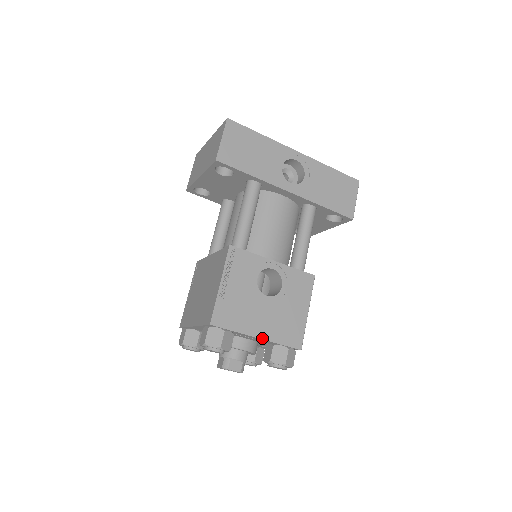
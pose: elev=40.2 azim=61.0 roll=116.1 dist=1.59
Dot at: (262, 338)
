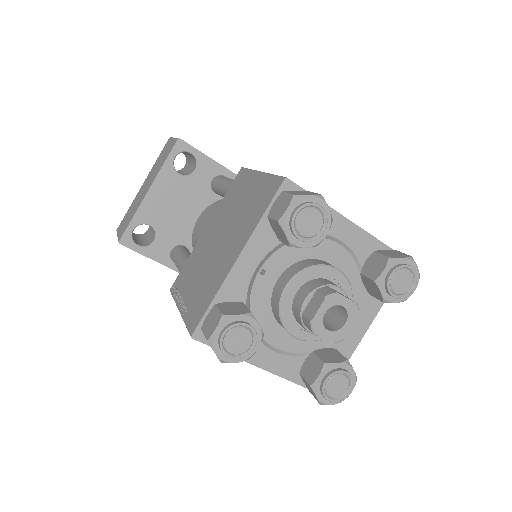
Dot at: (357, 226)
